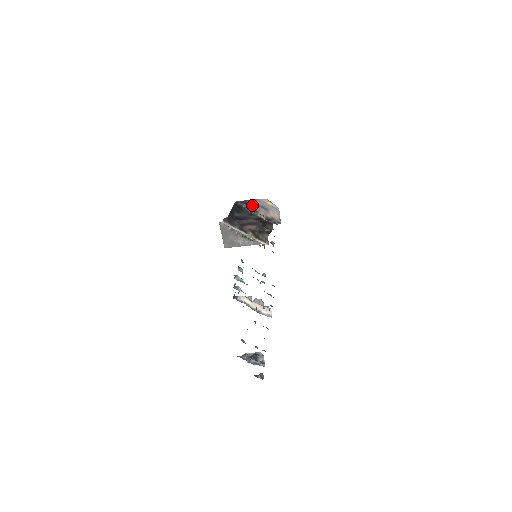
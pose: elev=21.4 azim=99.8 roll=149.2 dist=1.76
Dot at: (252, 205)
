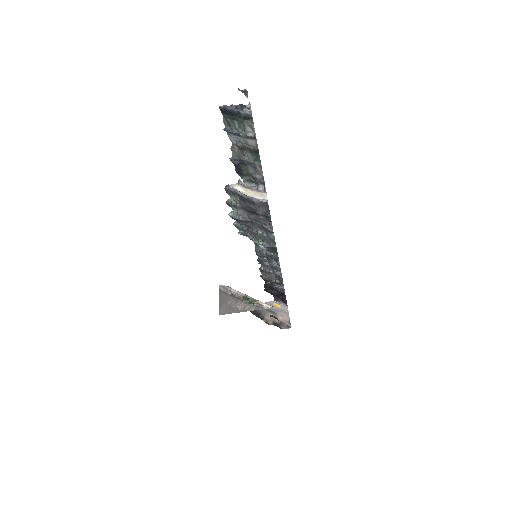
Dot at: (258, 310)
